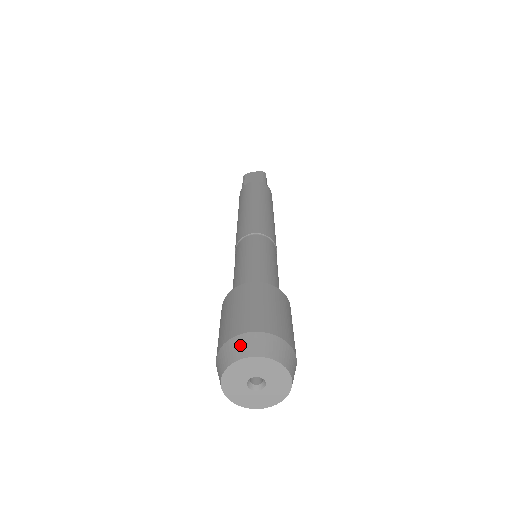
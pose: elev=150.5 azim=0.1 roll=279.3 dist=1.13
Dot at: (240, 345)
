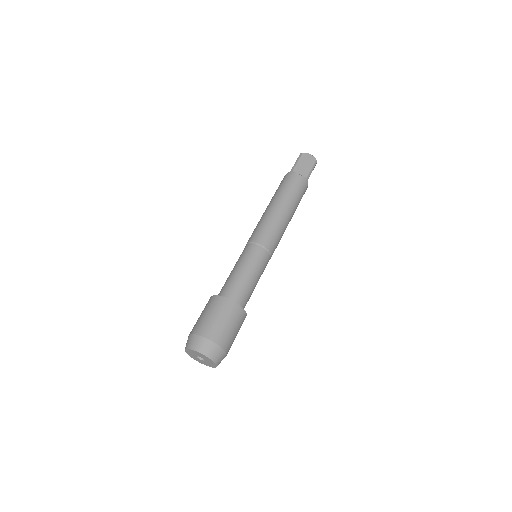
Dot at: (202, 344)
